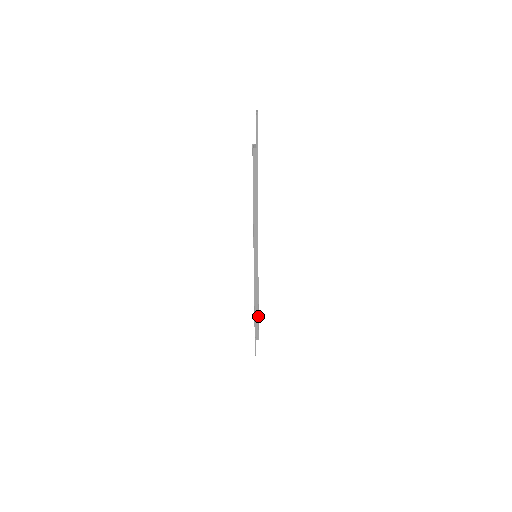
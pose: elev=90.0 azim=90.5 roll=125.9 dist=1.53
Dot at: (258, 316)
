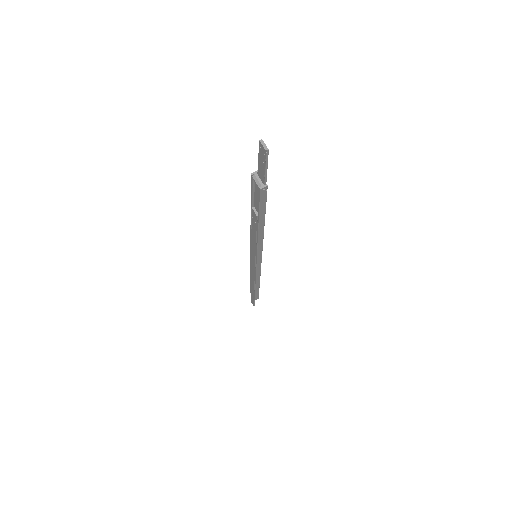
Dot at: occluded
